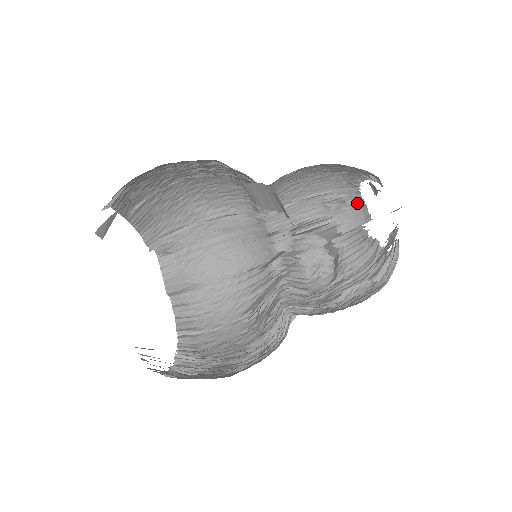
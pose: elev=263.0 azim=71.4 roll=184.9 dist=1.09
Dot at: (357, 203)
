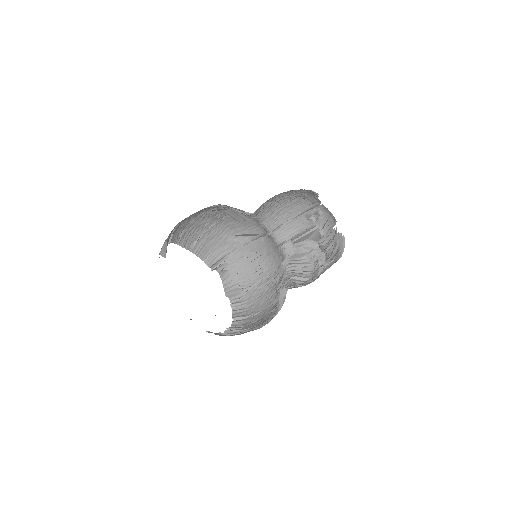
Dot at: (326, 212)
